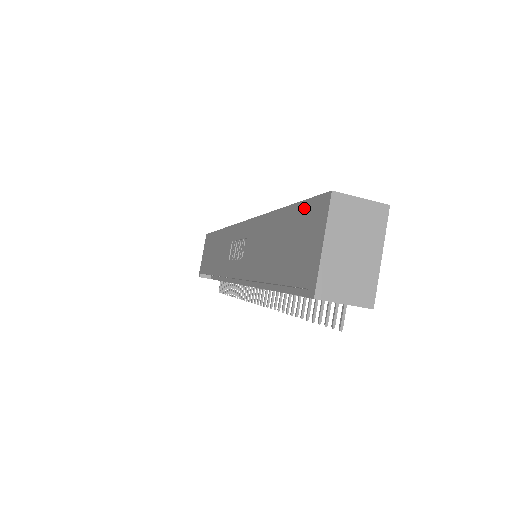
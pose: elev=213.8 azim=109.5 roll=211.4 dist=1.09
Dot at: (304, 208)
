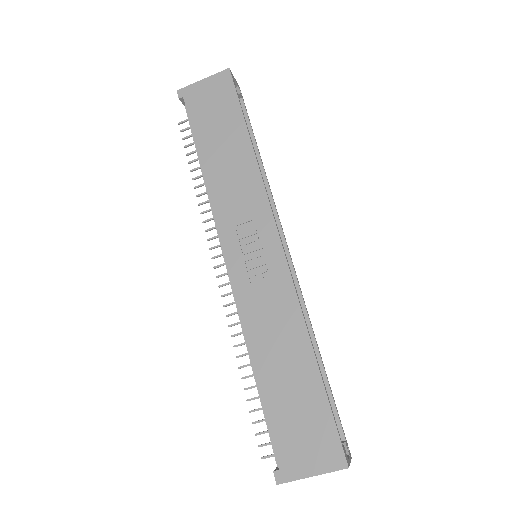
Dot at: (328, 422)
